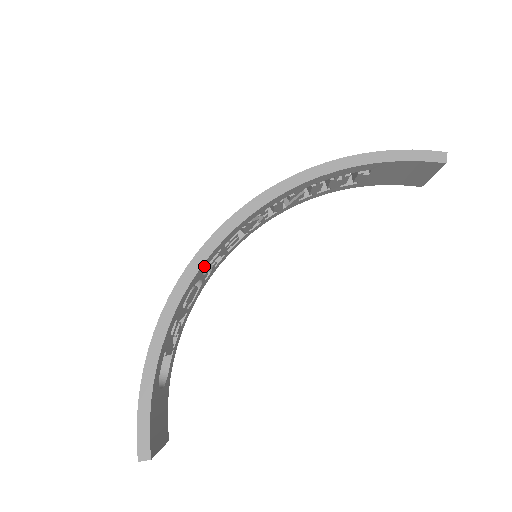
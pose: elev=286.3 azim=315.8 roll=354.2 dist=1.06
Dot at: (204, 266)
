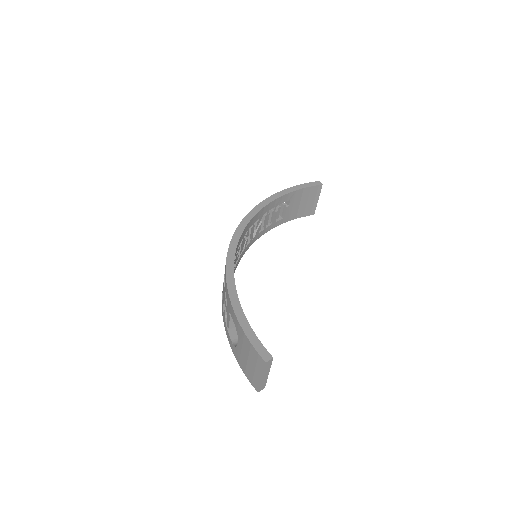
Dot at: occluded
